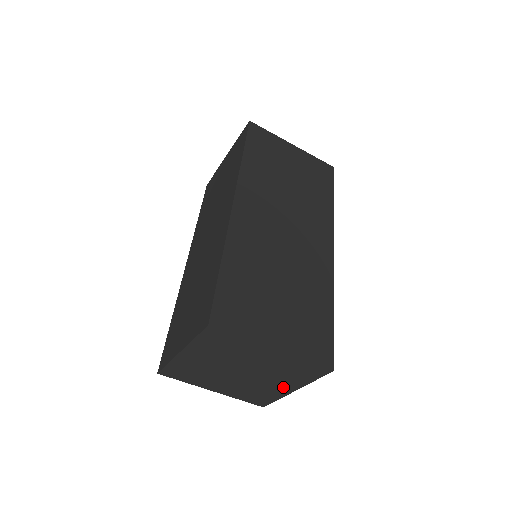
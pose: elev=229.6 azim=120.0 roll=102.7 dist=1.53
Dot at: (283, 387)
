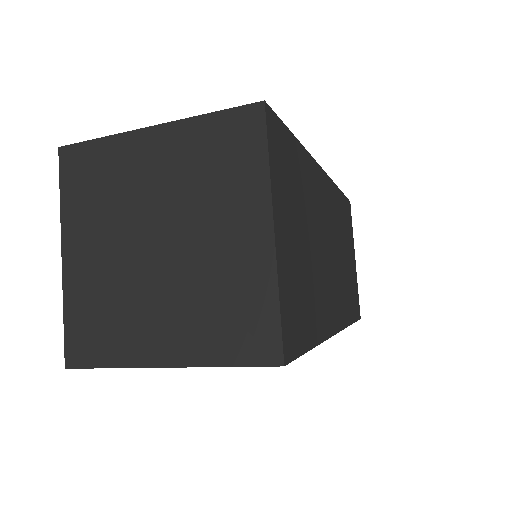
Dot at: (162, 340)
